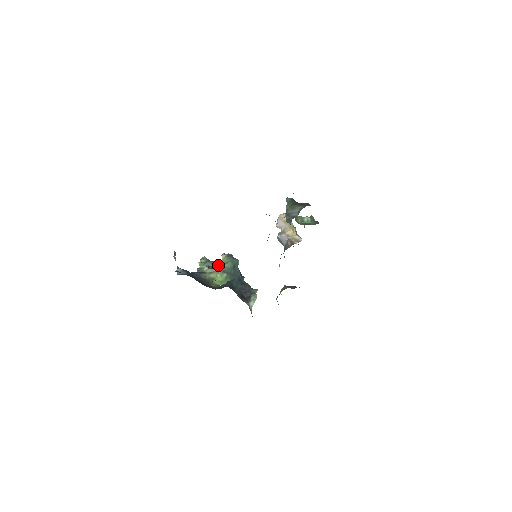
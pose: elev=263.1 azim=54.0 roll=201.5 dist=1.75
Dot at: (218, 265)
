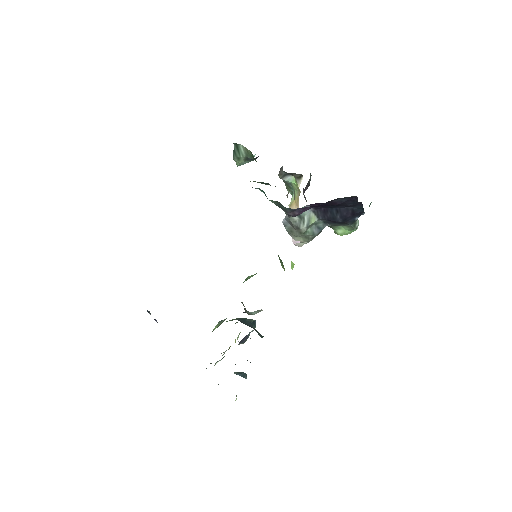
Dot at: (242, 374)
